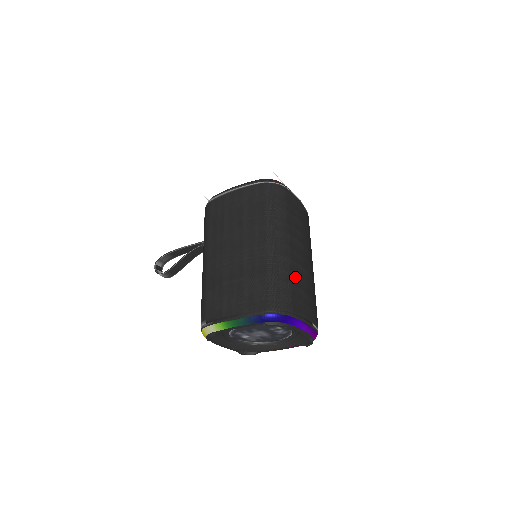
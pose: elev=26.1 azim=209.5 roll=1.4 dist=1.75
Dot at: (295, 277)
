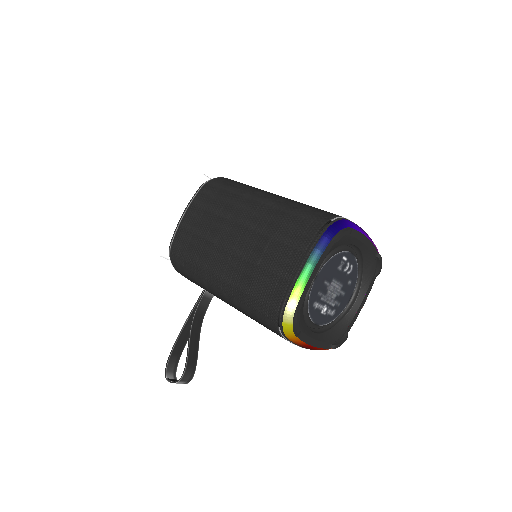
Dot at: occluded
